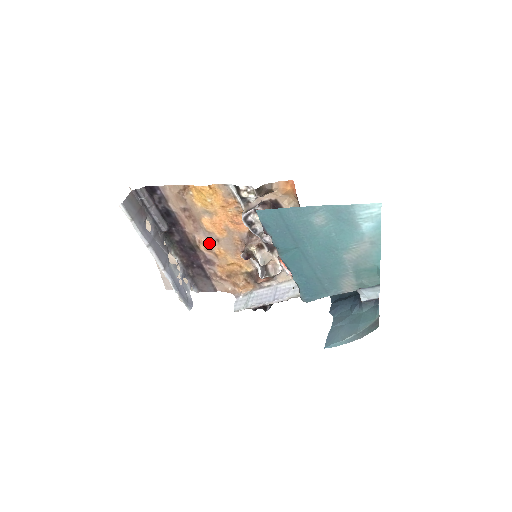
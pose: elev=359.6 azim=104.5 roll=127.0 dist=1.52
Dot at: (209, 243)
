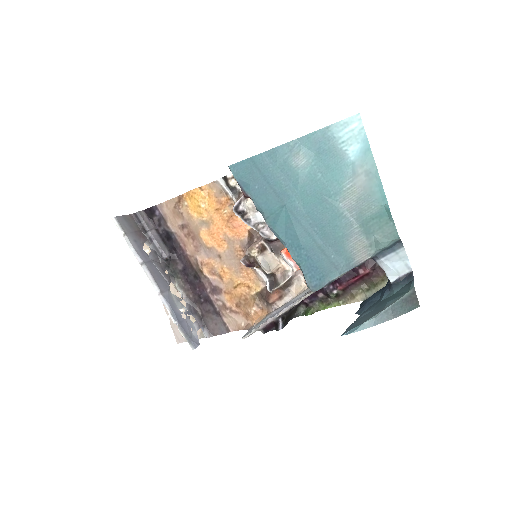
Dot at: (211, 263)
